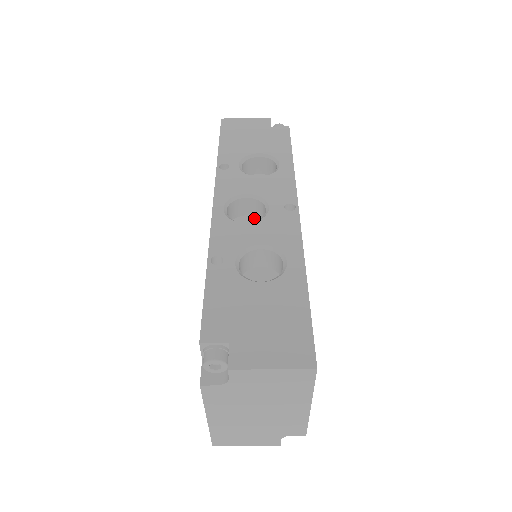
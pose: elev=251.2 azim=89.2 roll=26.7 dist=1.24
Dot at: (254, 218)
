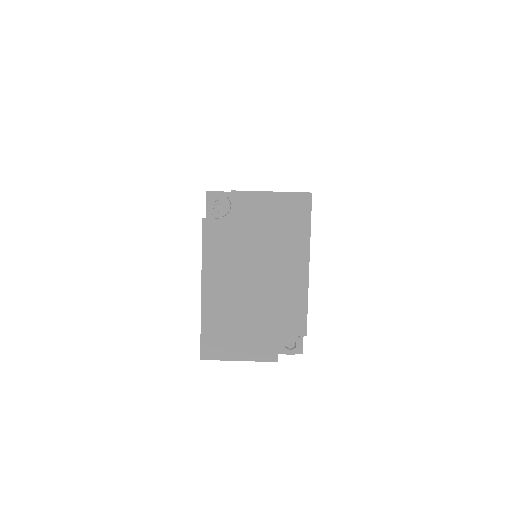
Dot at: occluded
